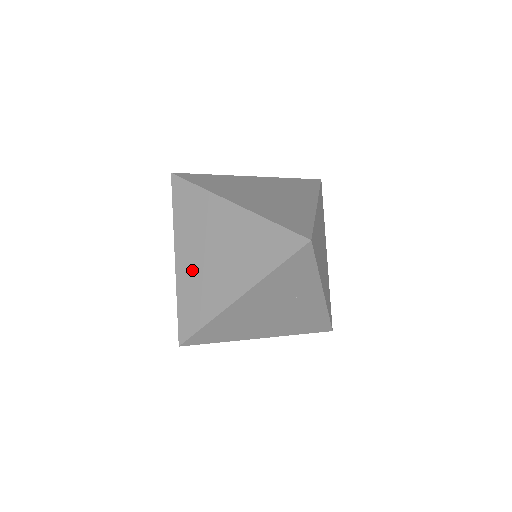
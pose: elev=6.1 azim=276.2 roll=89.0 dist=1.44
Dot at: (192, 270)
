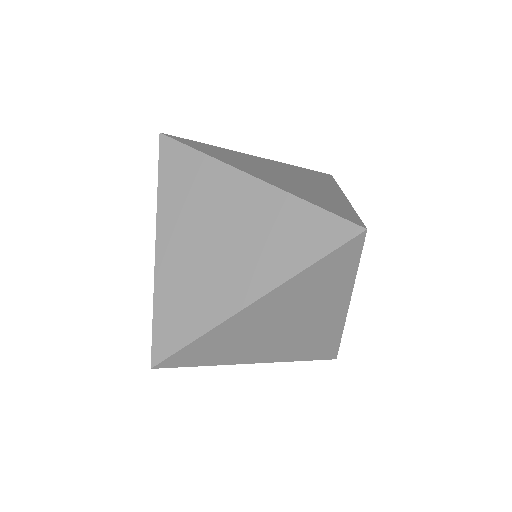
Dot at: (181, 263)
